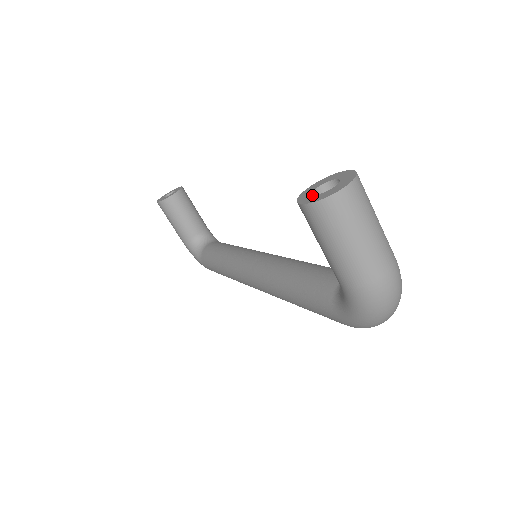
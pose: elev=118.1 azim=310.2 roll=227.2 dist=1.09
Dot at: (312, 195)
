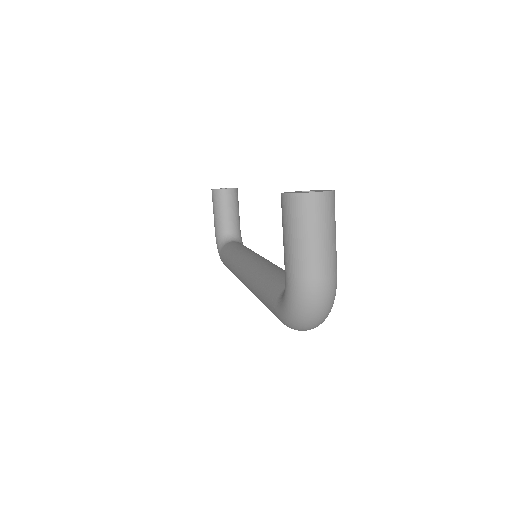
Dot at: (294, 192)
